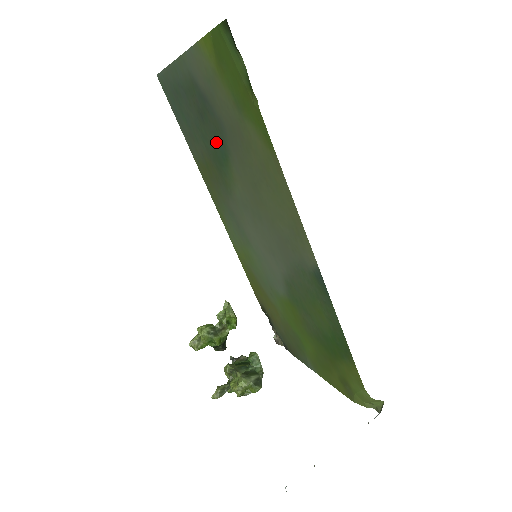
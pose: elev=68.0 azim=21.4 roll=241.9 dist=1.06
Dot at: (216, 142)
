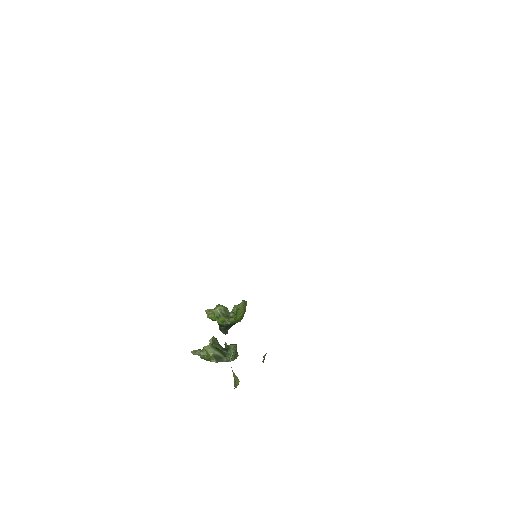
Dot at: occluded
